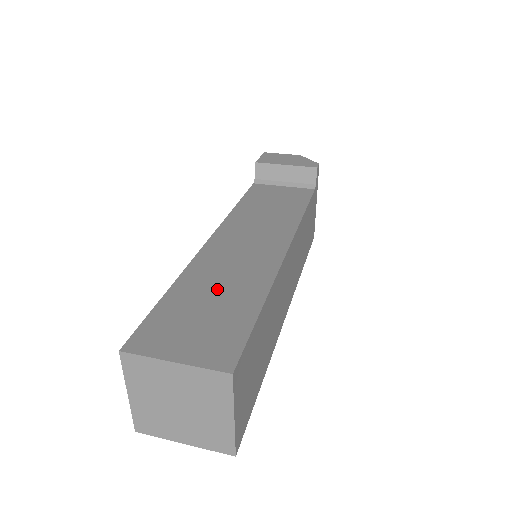
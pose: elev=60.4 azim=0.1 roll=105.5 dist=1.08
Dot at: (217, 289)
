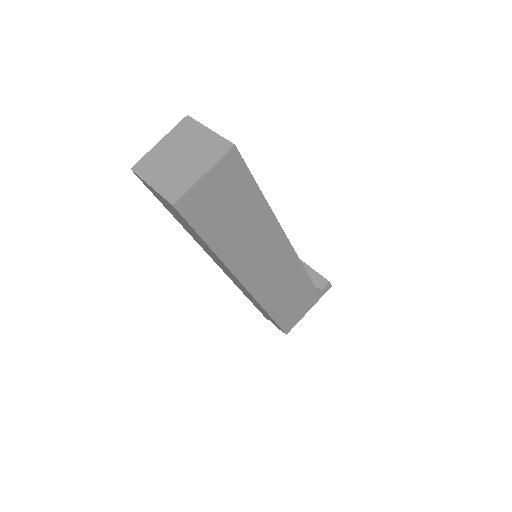
Dot at: occluded
